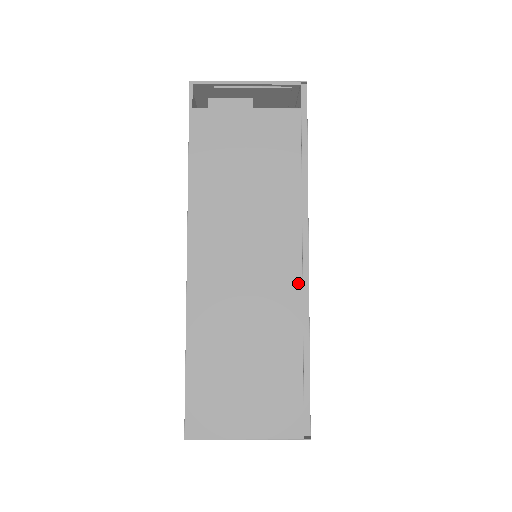
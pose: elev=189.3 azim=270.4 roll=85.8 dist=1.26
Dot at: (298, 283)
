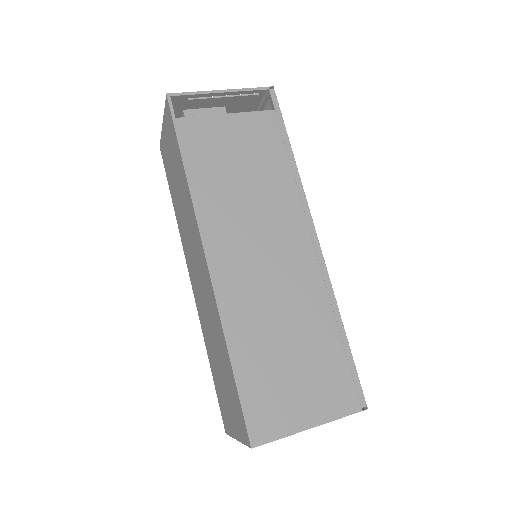
Dot at: (316, 264)
